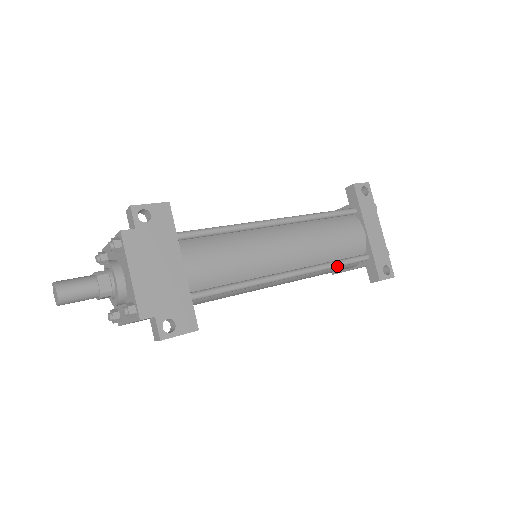
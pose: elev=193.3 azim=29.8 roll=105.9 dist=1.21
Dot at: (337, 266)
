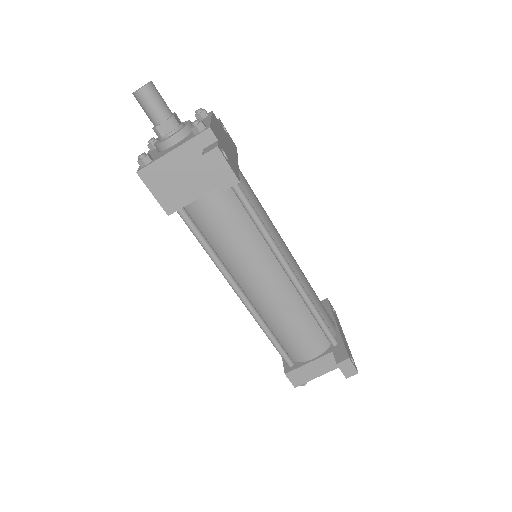
Dot at: (318, 314)
